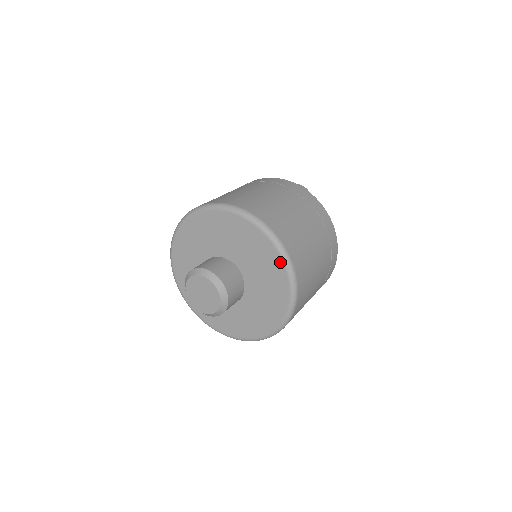
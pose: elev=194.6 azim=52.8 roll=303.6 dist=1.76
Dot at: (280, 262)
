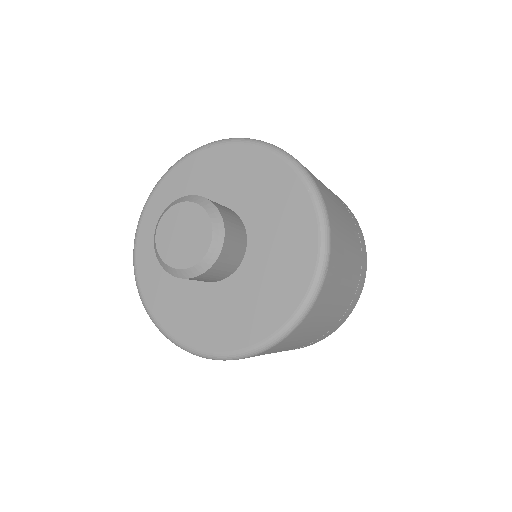
Dot at: (314, 252)
